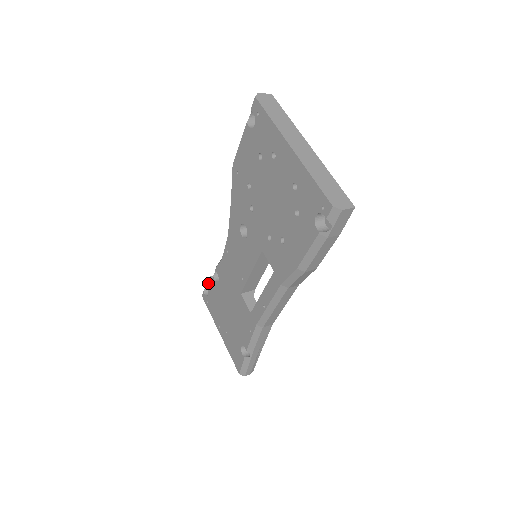
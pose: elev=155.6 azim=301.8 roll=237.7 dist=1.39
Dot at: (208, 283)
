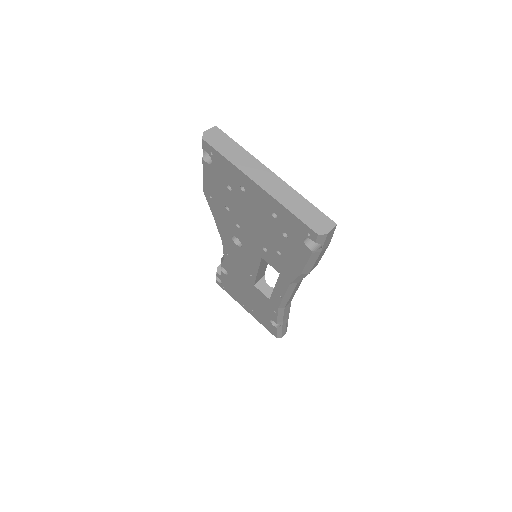
Dot at: (218, 274)
